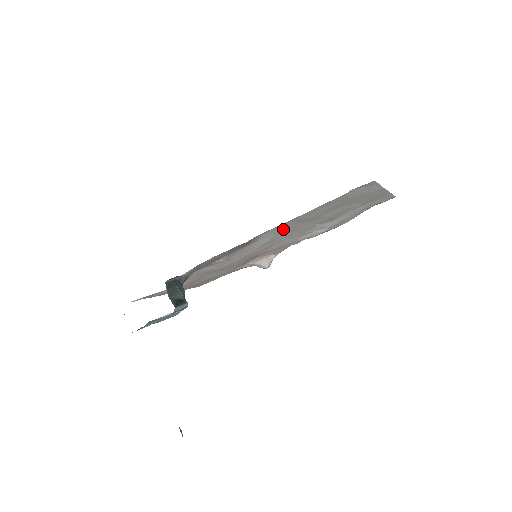
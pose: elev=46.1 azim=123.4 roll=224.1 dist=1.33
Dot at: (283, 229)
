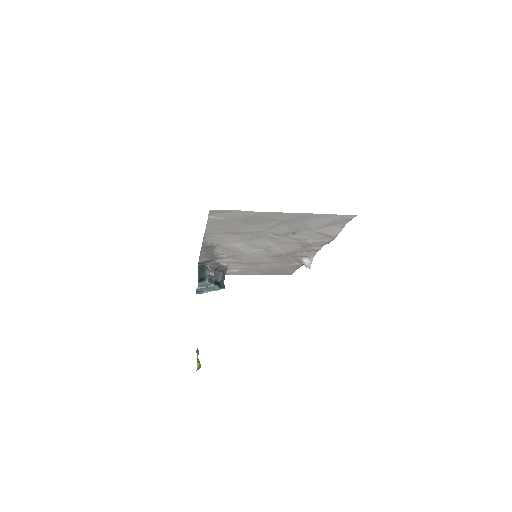
Dot at: (225, 238)
